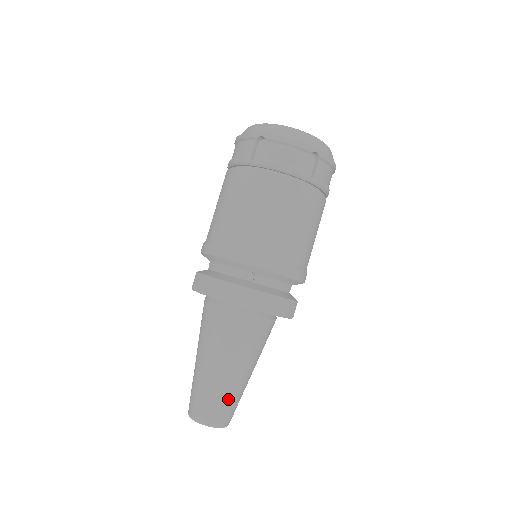
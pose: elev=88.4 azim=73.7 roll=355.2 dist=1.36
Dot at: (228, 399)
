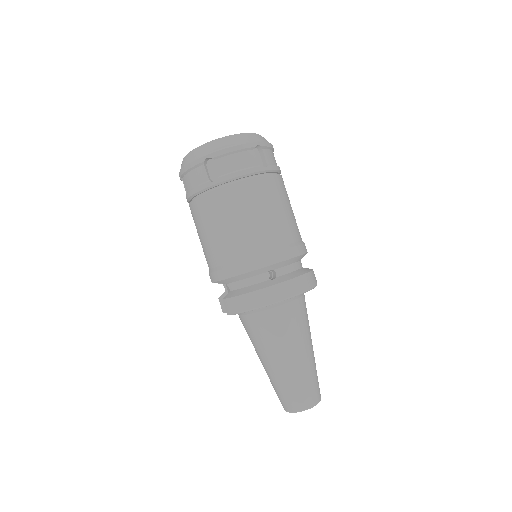
Dot at: (311, 378)
